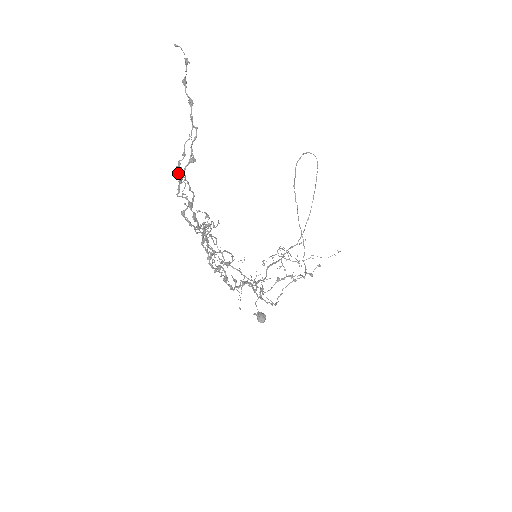
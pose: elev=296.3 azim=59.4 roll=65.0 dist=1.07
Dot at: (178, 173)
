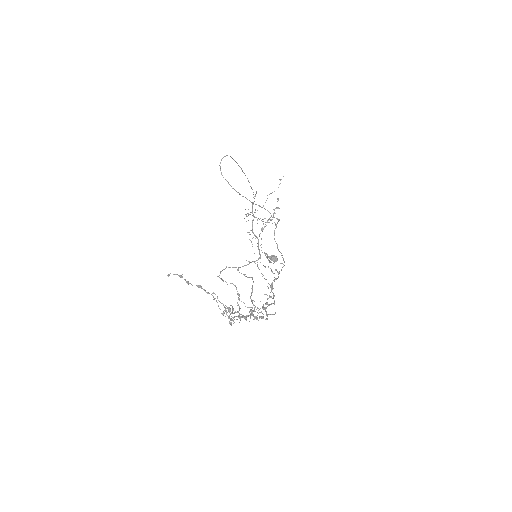
Dot at: occluded
